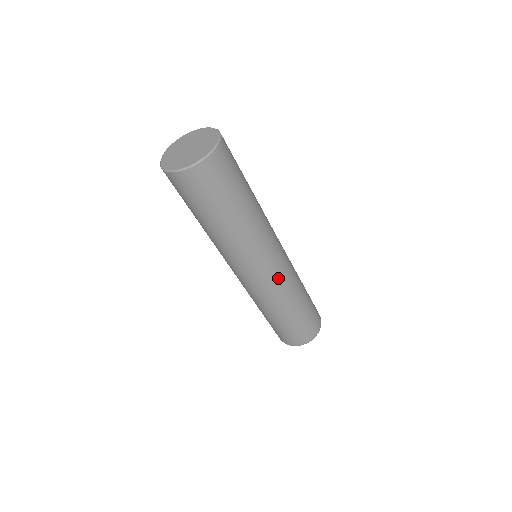
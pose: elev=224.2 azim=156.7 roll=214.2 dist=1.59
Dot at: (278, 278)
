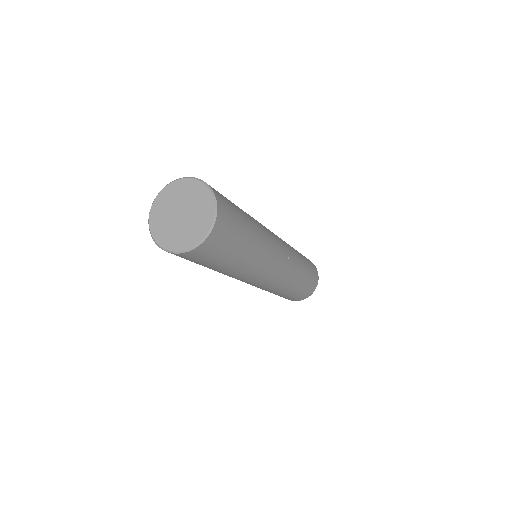
Dot at: occluded
